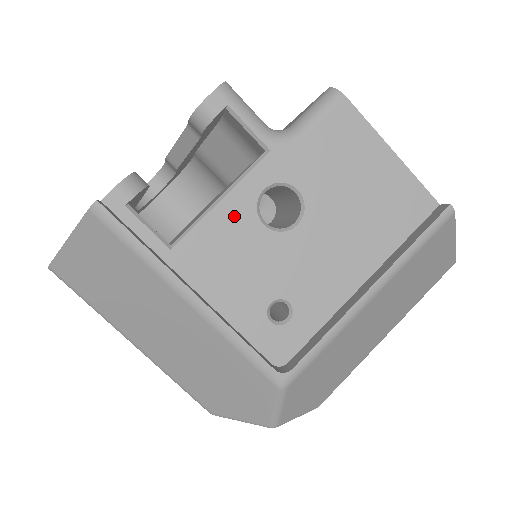
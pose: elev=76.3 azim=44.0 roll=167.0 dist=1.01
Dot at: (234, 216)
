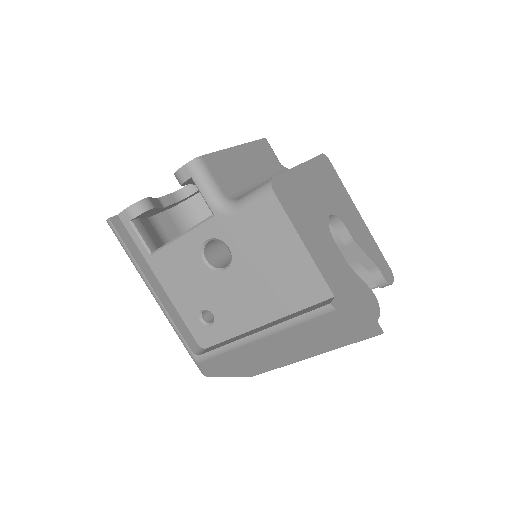
Dot at: (187, 250)
